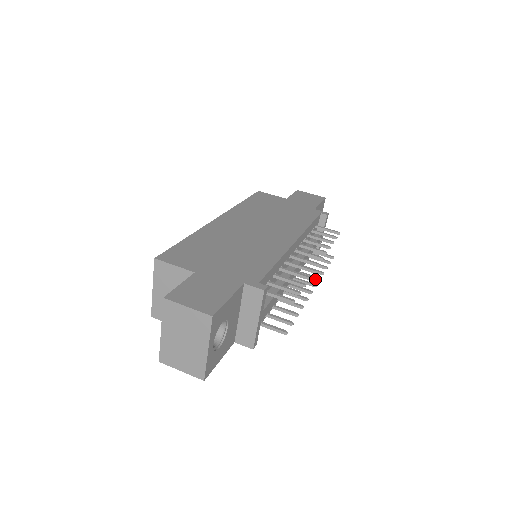
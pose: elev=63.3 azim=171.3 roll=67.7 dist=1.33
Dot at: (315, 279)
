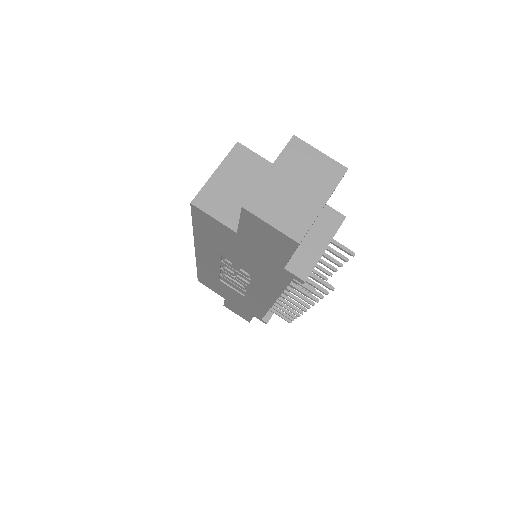
Dot at: (298, 310)
